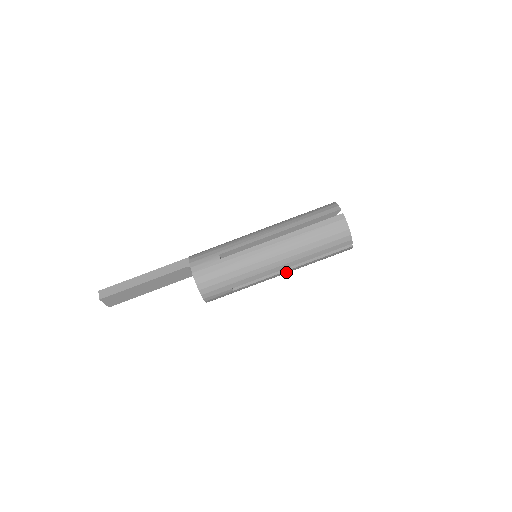
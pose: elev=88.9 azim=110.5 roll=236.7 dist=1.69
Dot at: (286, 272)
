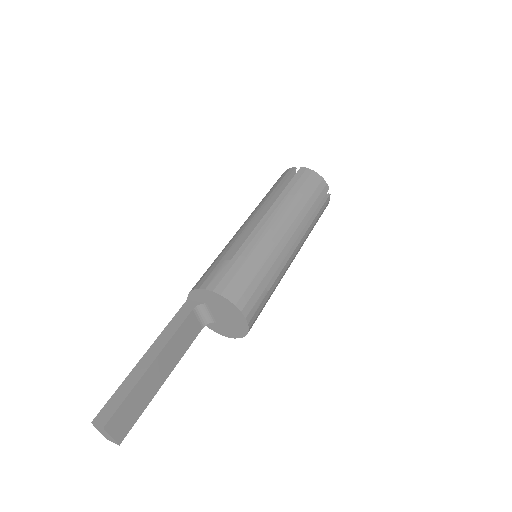
Dot at: (298, 248)
